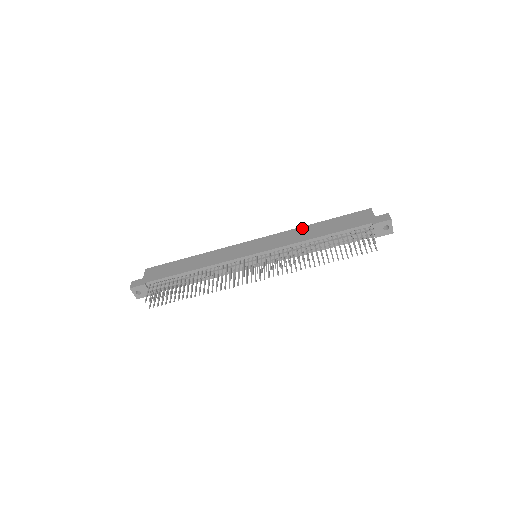
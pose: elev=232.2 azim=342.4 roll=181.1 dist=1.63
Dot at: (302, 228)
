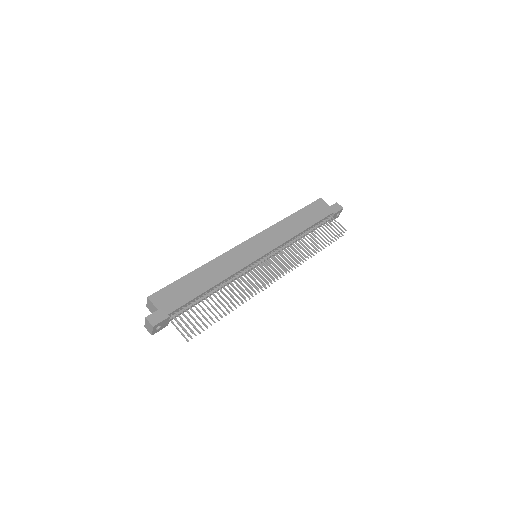
Dot at: (283, 222)
